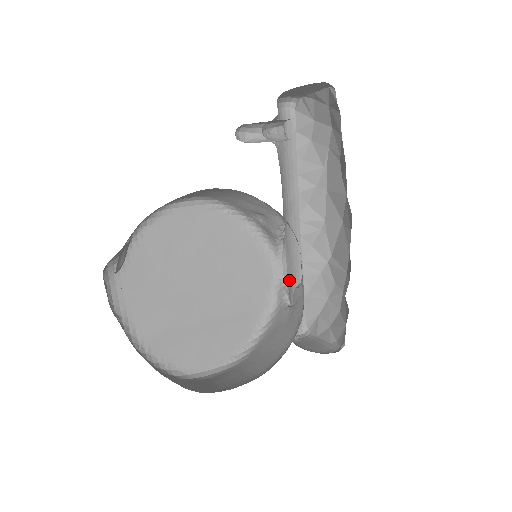
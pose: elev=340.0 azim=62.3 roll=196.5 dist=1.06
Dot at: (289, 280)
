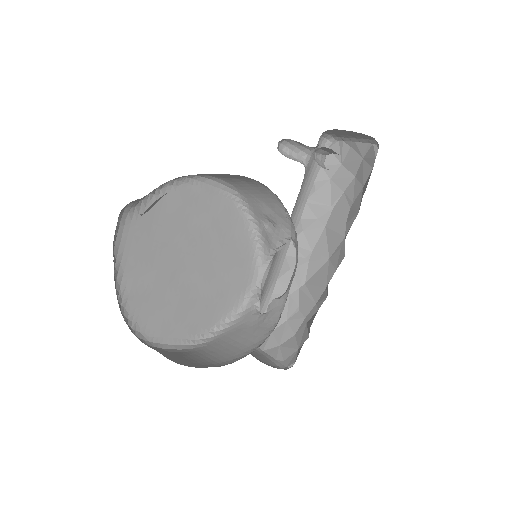
Dot at: (263, 290)
